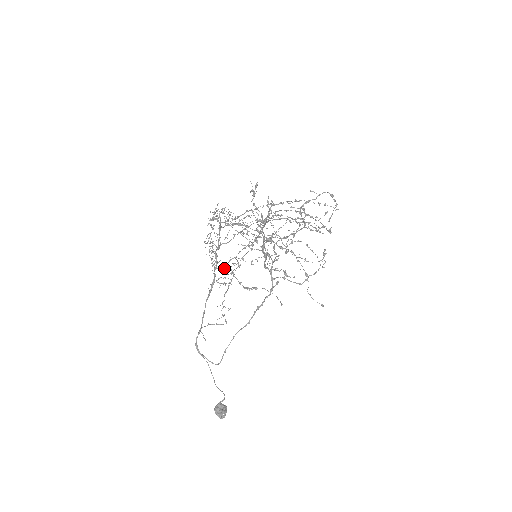
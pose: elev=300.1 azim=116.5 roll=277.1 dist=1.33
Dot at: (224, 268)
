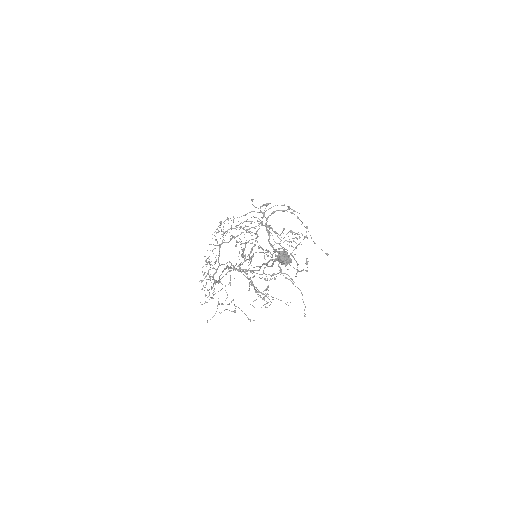
Dot at: (218, 302)
